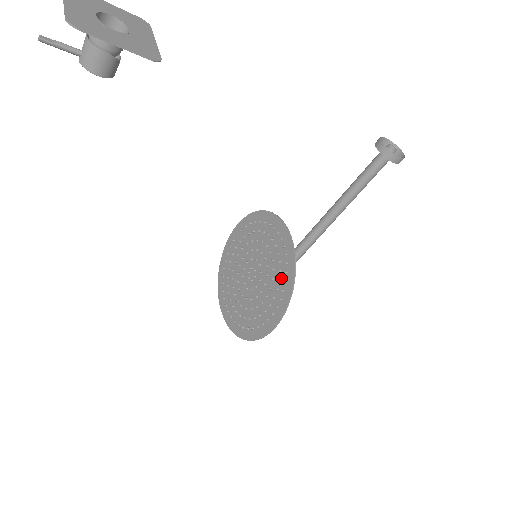
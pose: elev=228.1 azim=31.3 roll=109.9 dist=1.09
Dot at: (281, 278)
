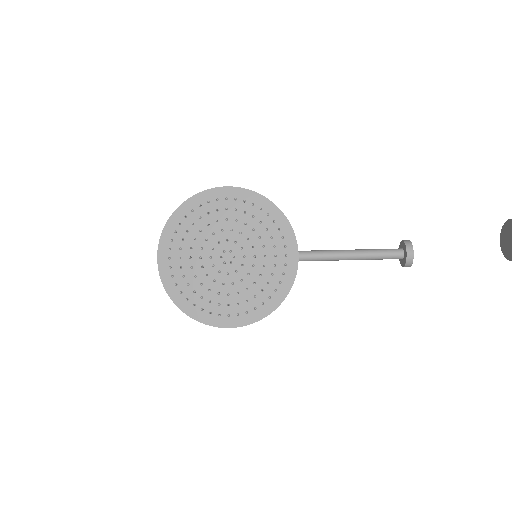
Dot at: (266, 290)
